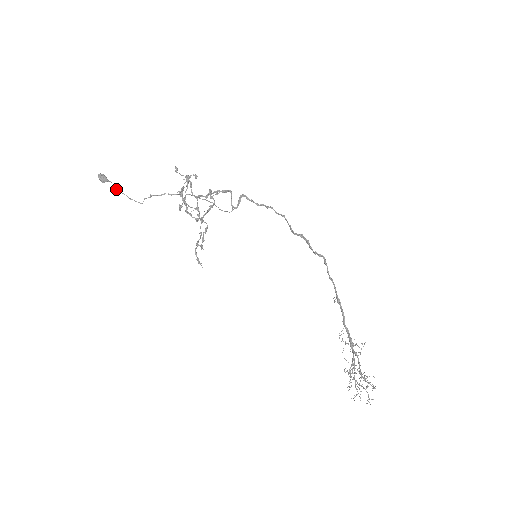
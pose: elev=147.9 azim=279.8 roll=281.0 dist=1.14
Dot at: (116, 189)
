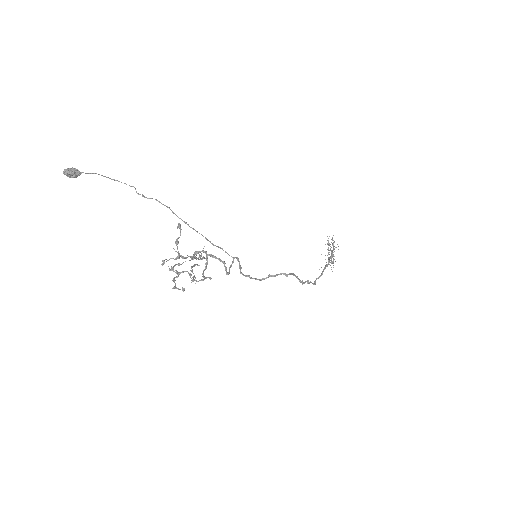
Dot at: occluded
